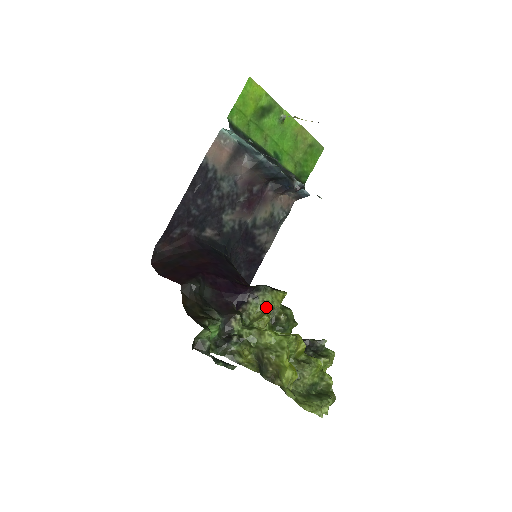
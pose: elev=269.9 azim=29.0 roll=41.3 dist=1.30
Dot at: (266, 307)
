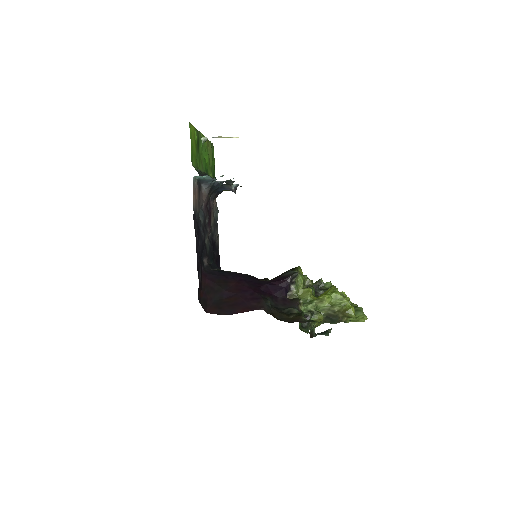
Dot at: (302, 284)
